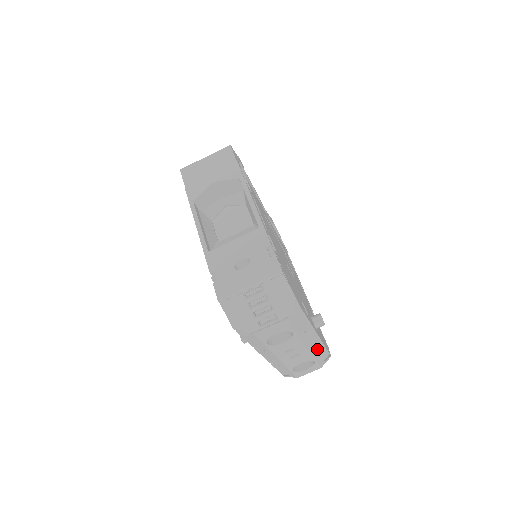
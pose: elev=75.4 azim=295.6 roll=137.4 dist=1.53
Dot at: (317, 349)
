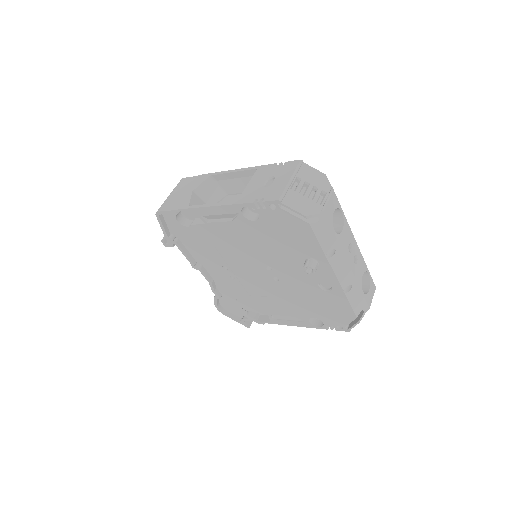
Dot at: occluded
